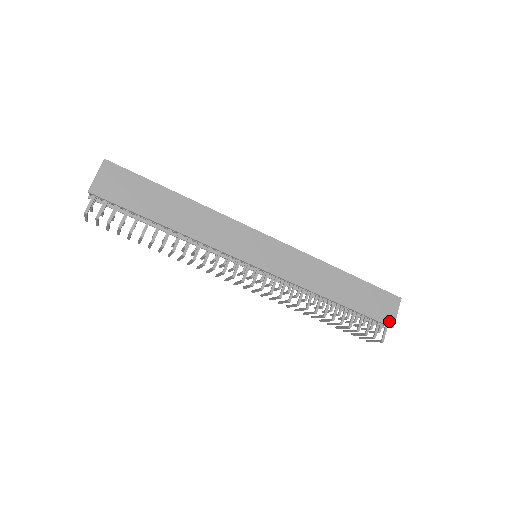
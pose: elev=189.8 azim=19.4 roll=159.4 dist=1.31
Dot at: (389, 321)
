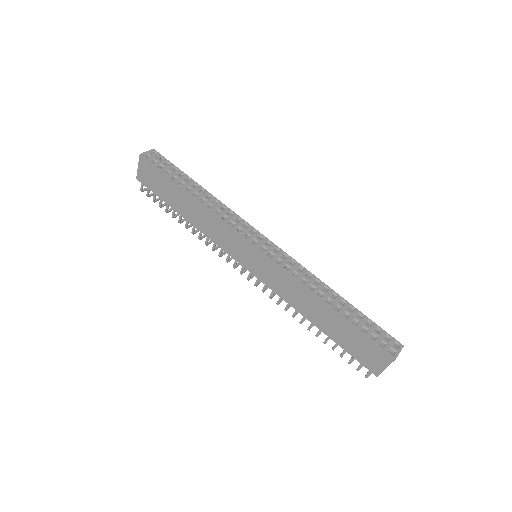
Dot at: (373, 369)
